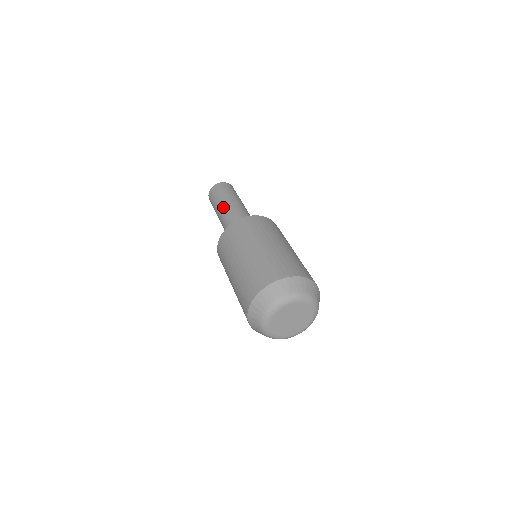
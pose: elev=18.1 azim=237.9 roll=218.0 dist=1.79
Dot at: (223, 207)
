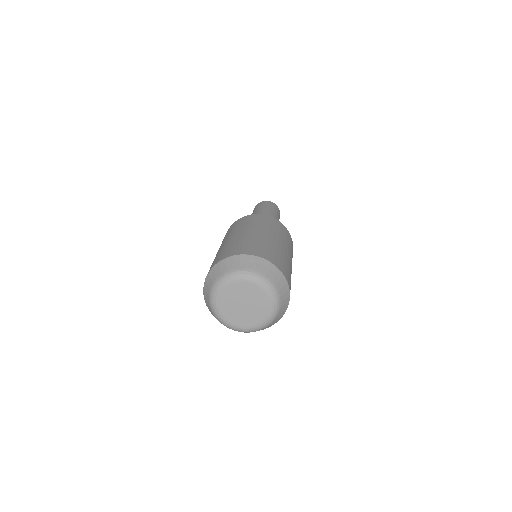
Dot at: occluded
